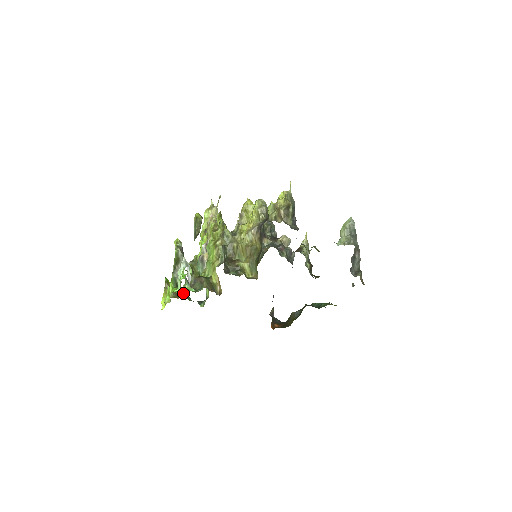
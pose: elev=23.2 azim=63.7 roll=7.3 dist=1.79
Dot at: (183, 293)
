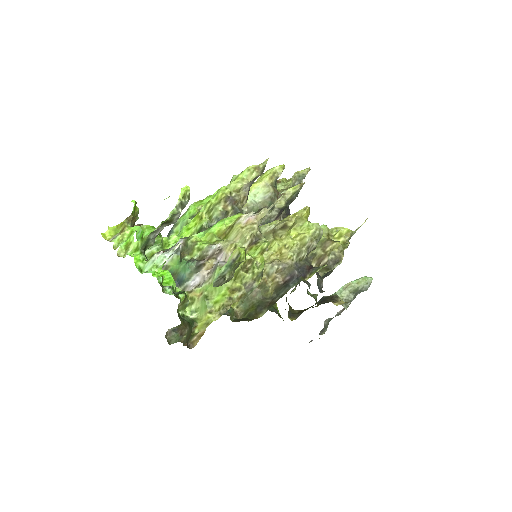
Dot at: (145, 253)
